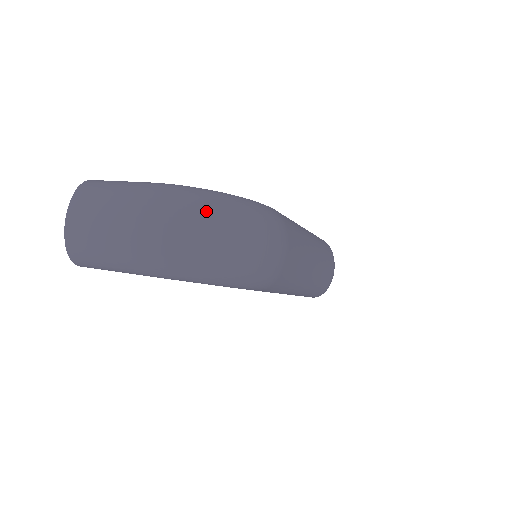
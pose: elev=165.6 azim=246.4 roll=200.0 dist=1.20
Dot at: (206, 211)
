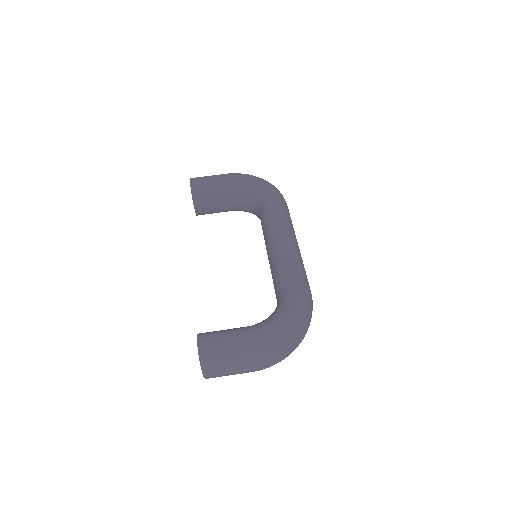
Dot at: (291, 339)
